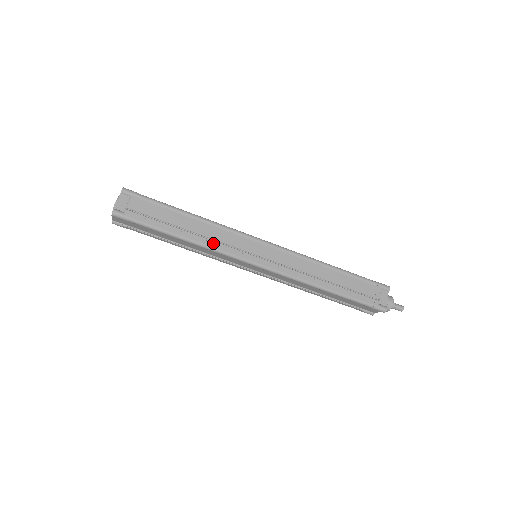
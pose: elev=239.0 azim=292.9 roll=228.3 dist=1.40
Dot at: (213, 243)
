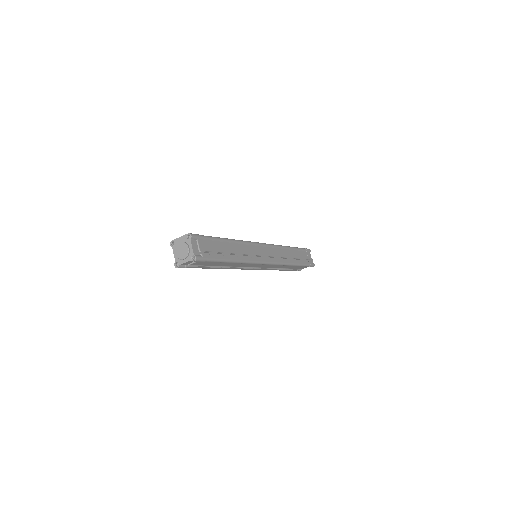
Dot at: (233, 268)
